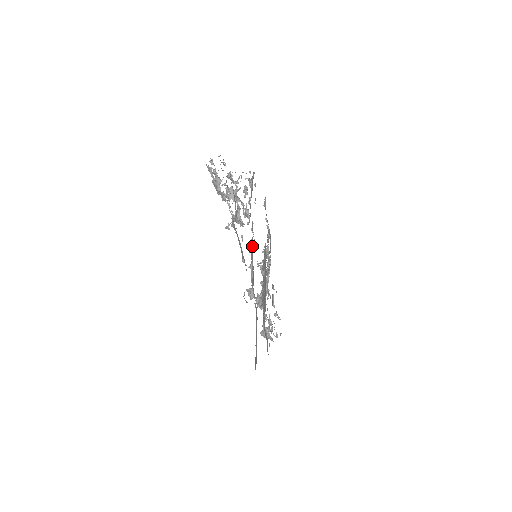
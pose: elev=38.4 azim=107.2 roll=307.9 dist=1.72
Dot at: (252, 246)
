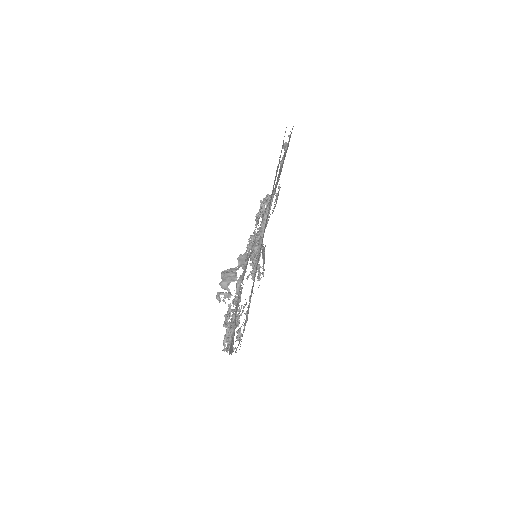
Dot at: occluded
